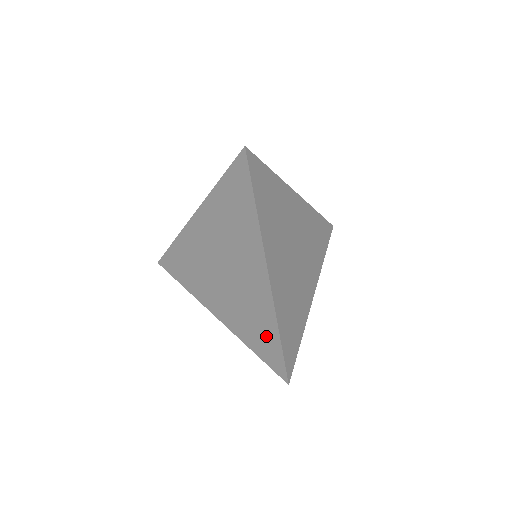
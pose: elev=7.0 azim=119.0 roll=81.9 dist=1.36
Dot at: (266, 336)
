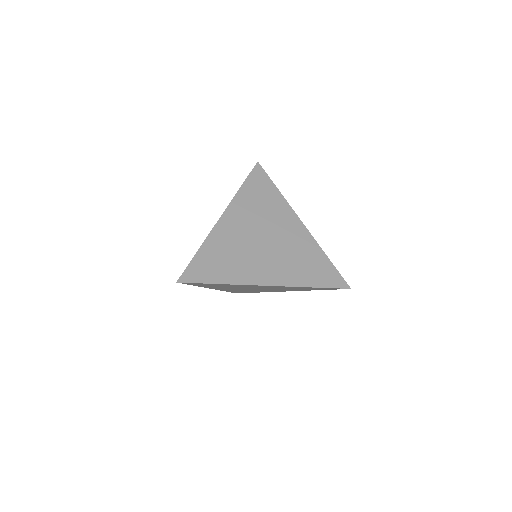
Dot at: occluded
